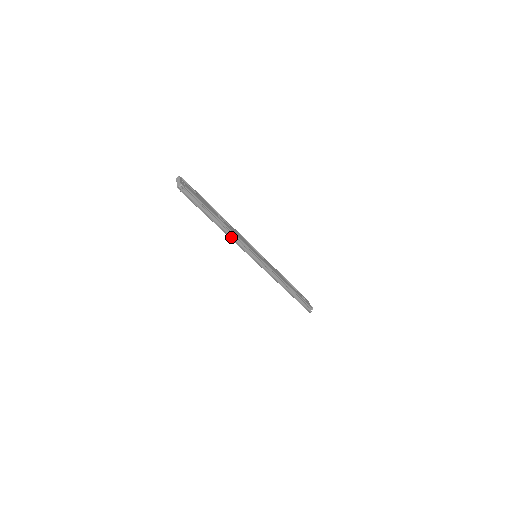
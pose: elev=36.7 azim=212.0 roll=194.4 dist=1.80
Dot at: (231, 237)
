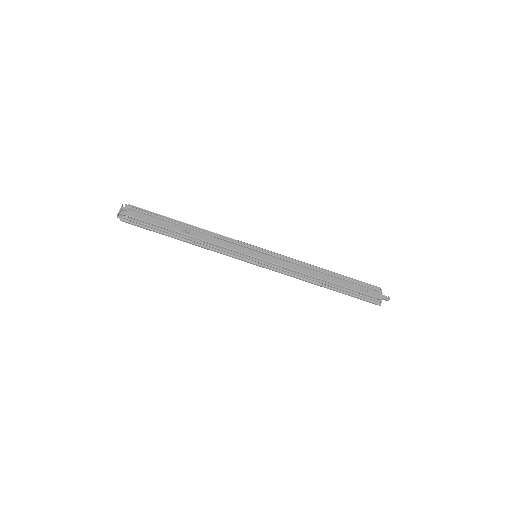
Dot at: (202, 247)
